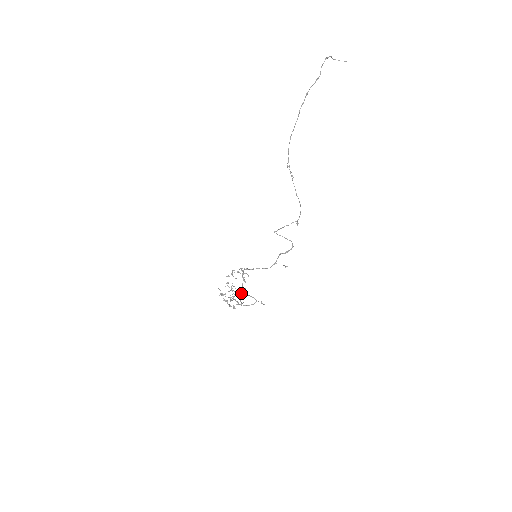
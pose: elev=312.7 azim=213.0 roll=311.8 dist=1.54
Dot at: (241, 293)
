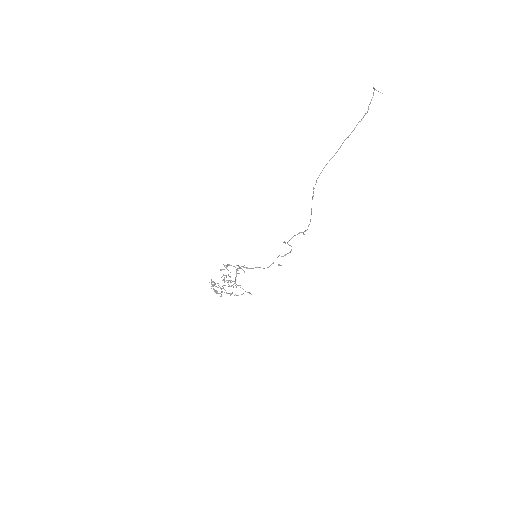
Dot at: occluded
